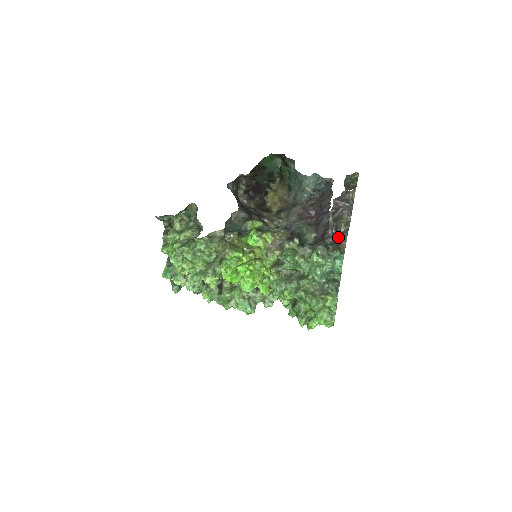
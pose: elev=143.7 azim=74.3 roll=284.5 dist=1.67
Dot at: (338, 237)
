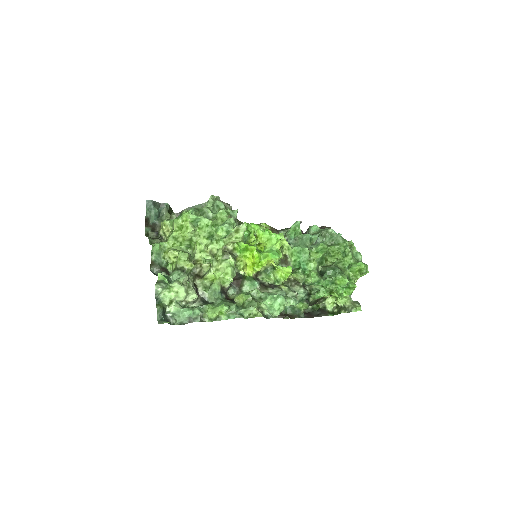
Dot at: occluded
